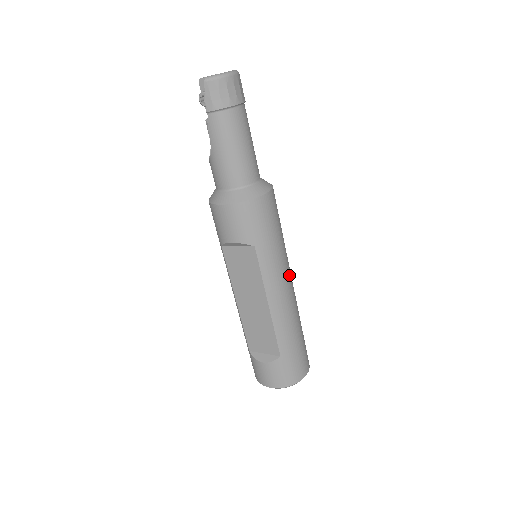
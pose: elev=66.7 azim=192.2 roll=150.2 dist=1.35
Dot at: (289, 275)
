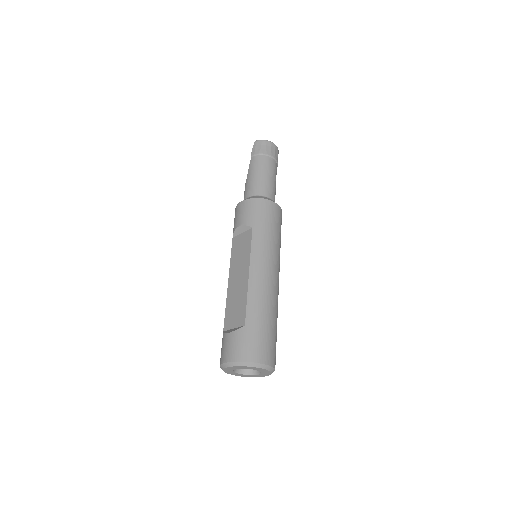
Dot at: (275, 267)
